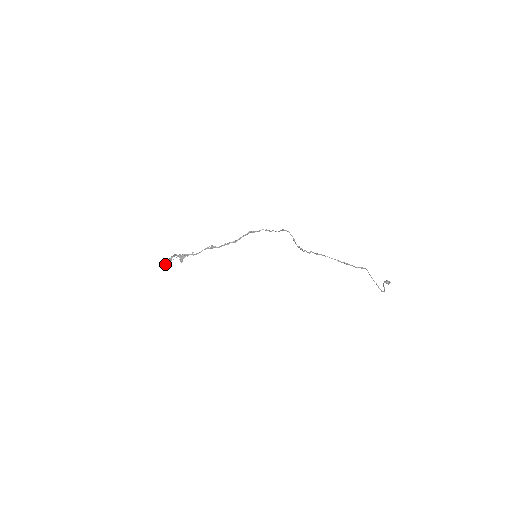
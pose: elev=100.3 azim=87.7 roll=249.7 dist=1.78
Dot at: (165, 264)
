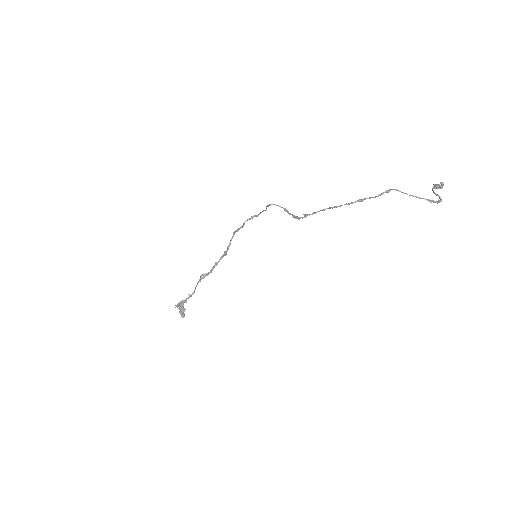
Dot at: (182, 317)
